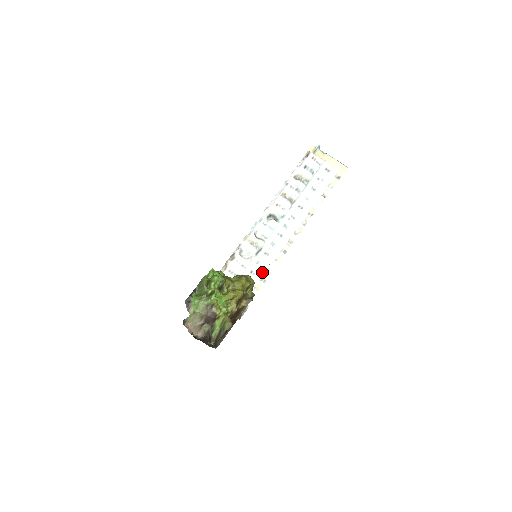
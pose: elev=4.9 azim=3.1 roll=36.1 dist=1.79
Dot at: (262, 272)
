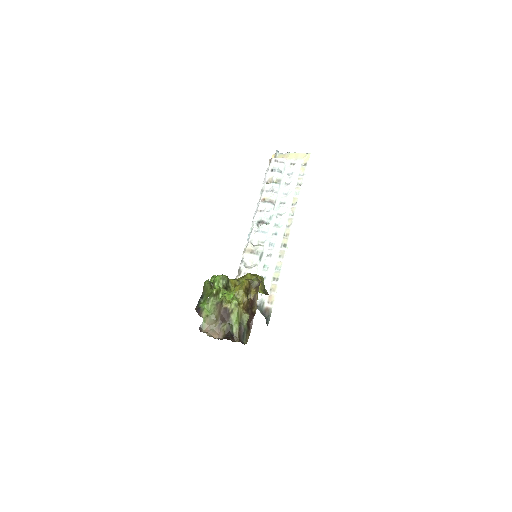
Dot at: (271, 273)
